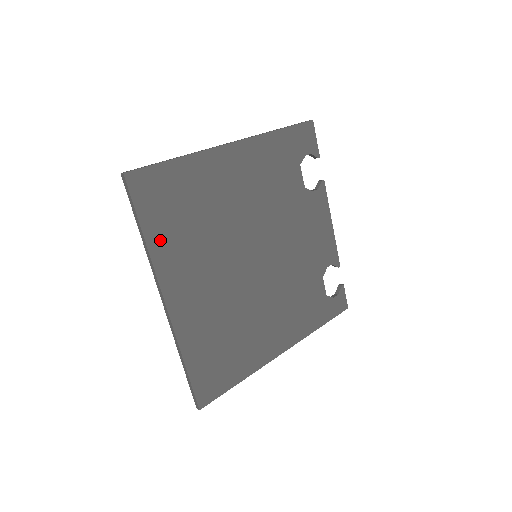
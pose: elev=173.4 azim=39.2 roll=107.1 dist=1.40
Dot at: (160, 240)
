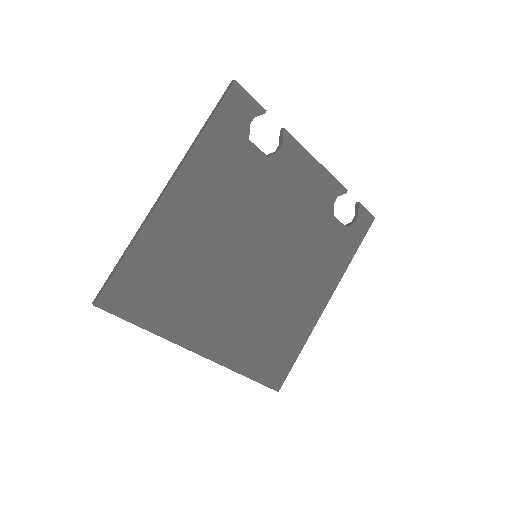
Dot at: (163, 321)
